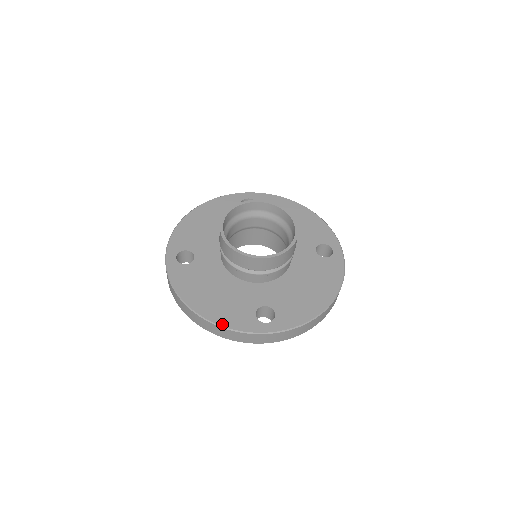
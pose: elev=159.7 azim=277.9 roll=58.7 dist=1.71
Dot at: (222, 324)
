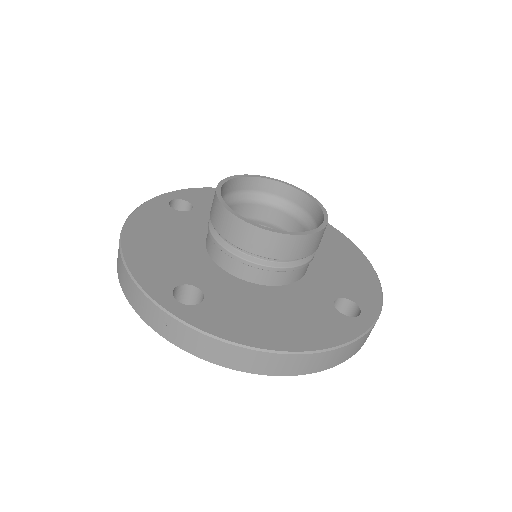
Dot at: (129, 263)
